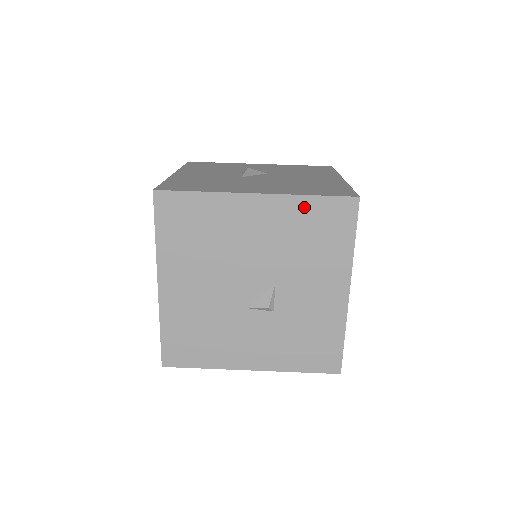
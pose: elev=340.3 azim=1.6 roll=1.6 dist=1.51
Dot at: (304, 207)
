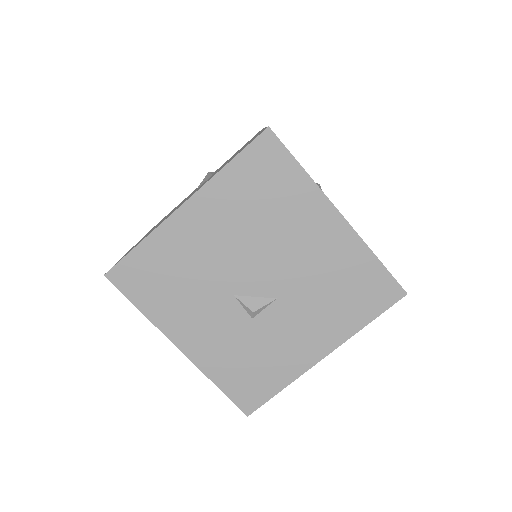
Dot at: (363, 261)
